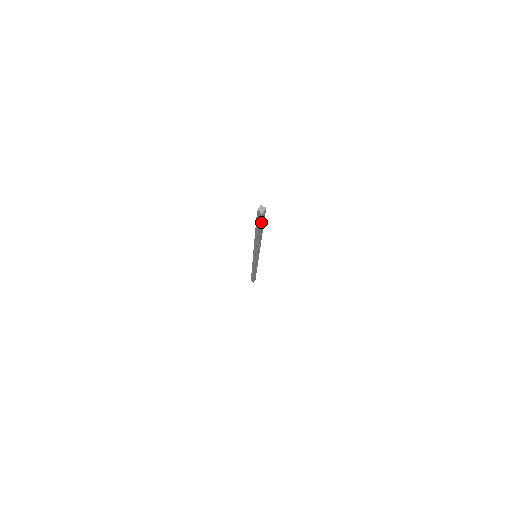
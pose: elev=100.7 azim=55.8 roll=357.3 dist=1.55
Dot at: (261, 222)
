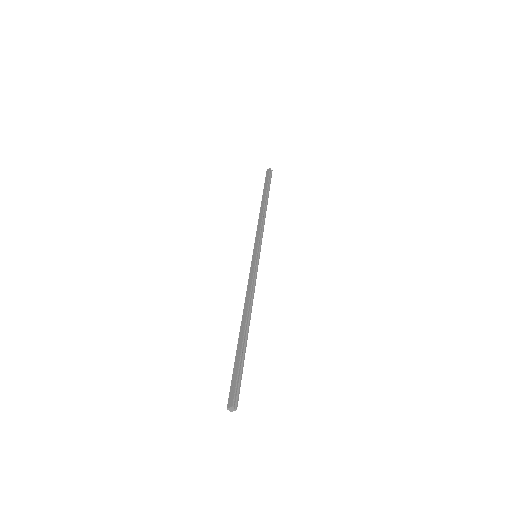
Dot at: occluded
